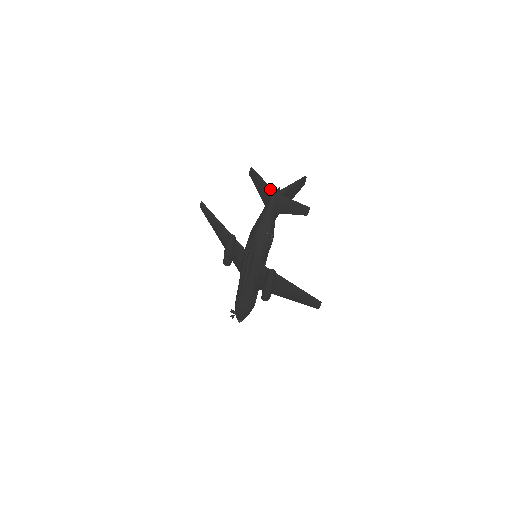
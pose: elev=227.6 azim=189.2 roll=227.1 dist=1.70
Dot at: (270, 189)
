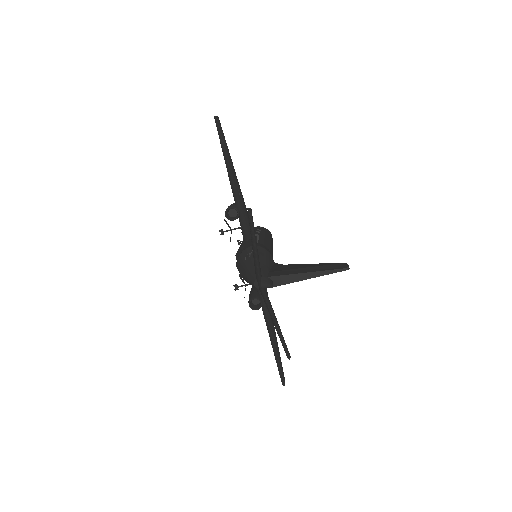
Dot at: (257, 275)
